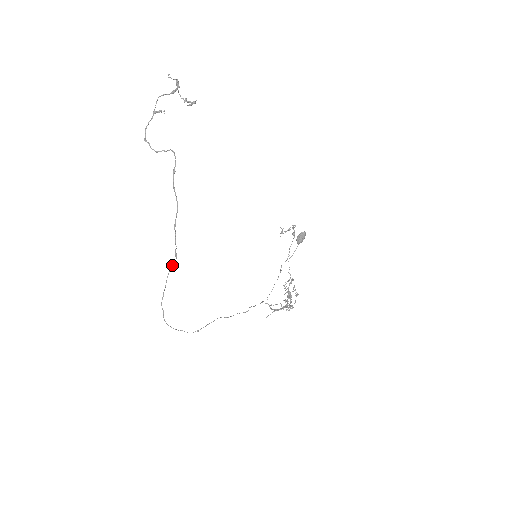
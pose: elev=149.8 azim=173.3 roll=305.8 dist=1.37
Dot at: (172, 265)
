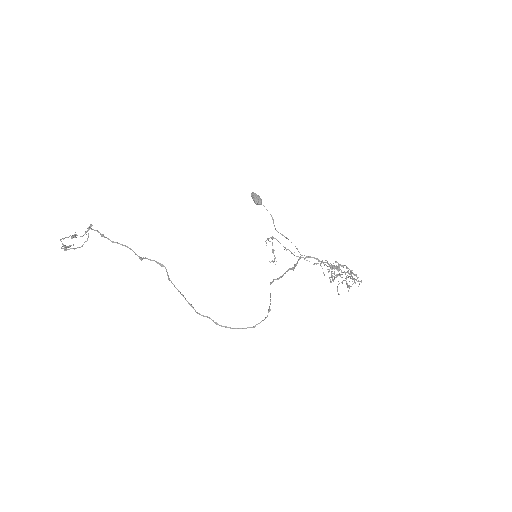
Dot at: (167, 275)
